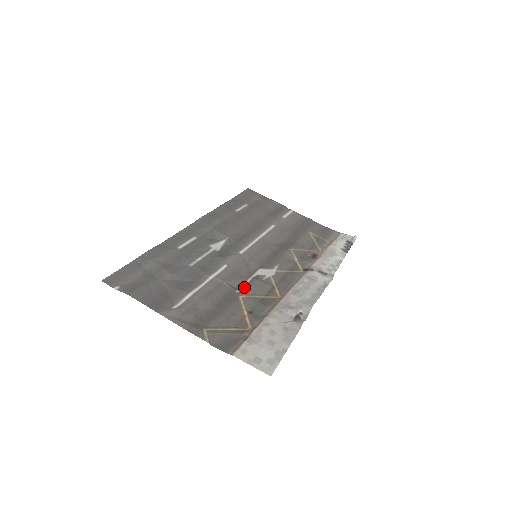
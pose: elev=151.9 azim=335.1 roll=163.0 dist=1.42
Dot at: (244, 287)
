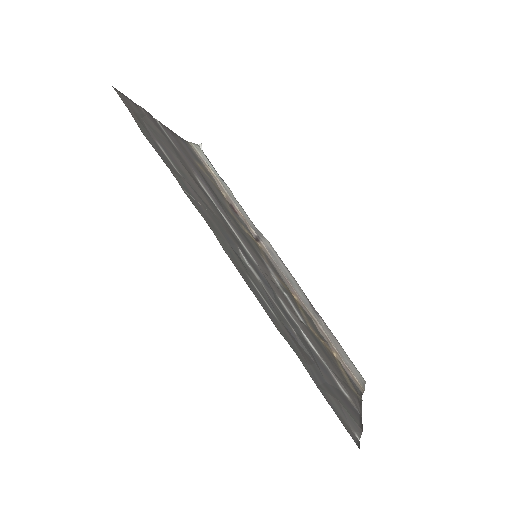
Dot at: (299, 313)
